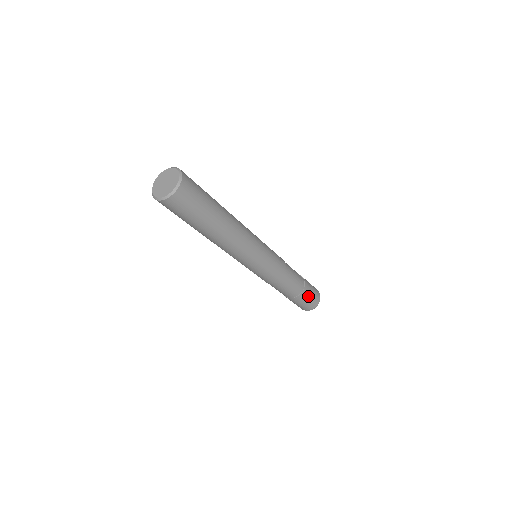
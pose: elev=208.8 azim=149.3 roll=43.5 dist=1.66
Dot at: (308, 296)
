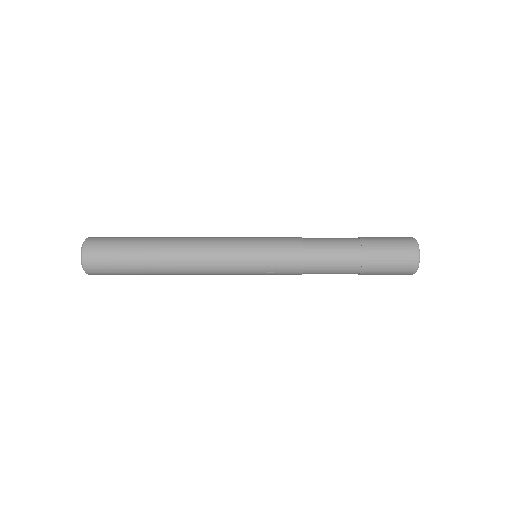
Dot at: (380, 242)
